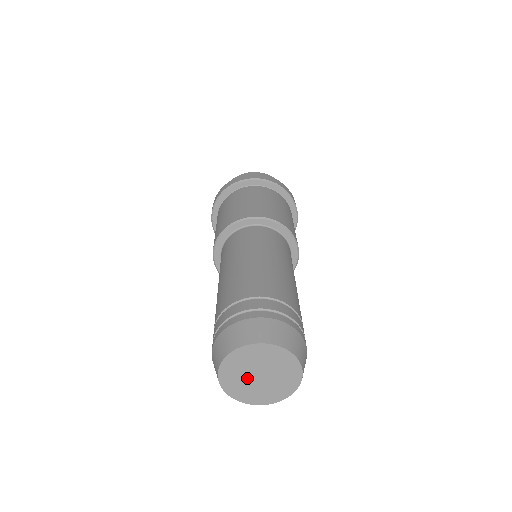
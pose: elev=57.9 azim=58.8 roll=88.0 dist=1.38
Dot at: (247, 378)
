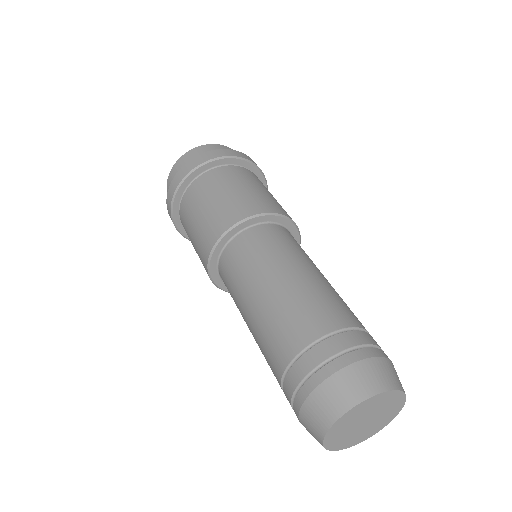
Dot at: (352, 430)
